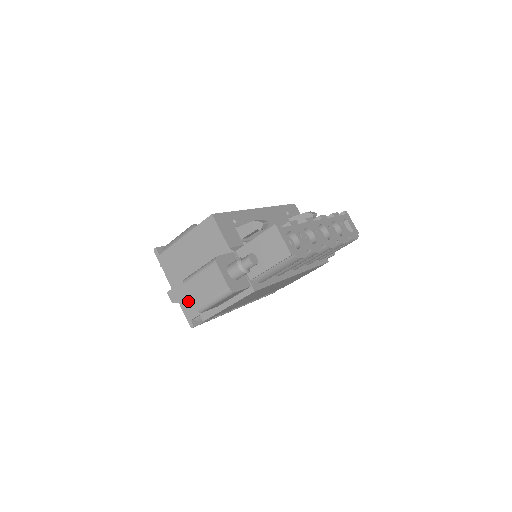
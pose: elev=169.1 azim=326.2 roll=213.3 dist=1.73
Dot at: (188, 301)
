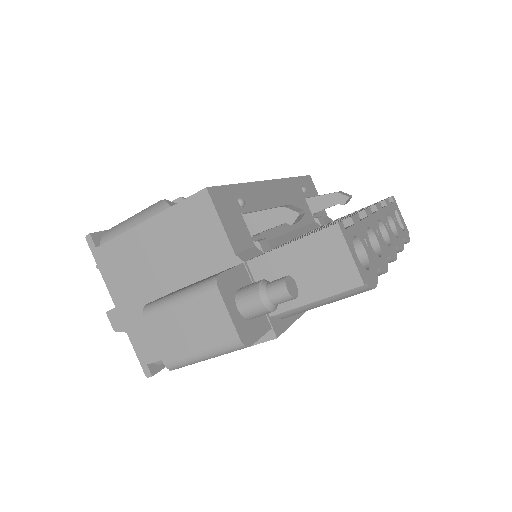
Dot at: (144, 333)
